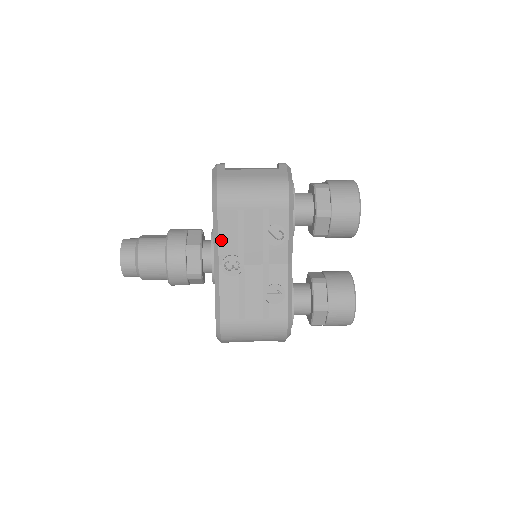
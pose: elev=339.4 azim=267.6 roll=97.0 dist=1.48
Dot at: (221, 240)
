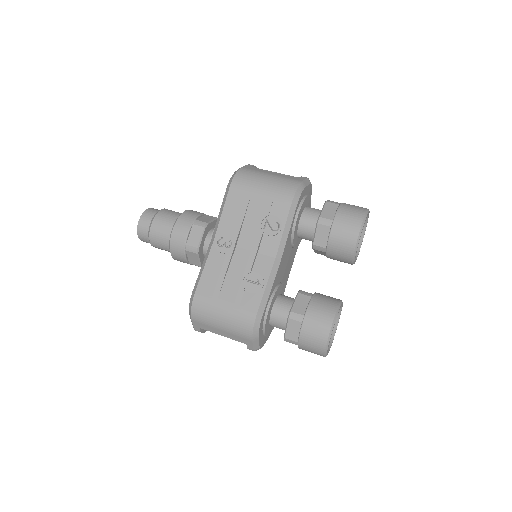
Dot at: (223, 217)
